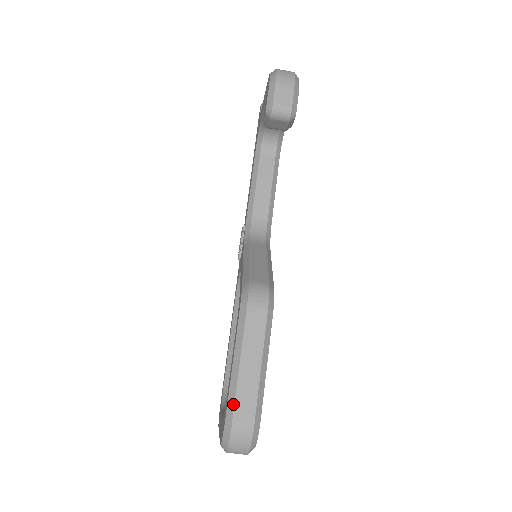
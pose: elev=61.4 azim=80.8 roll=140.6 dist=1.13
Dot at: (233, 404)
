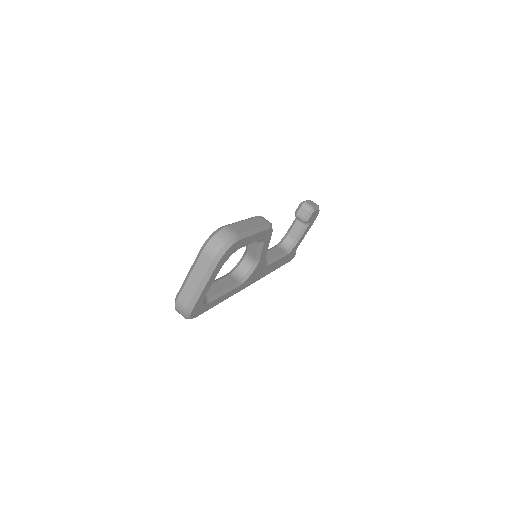
Dot at: (231, 224)
